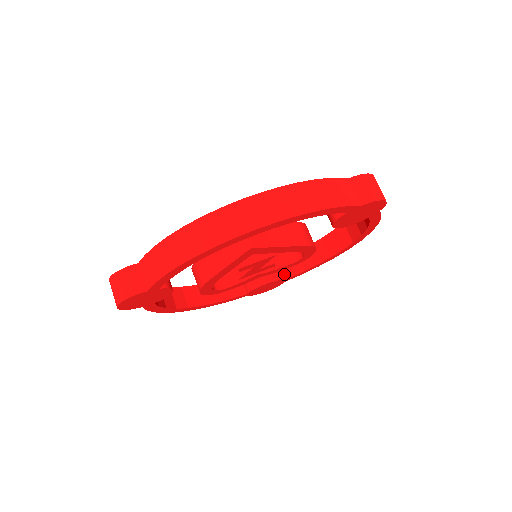
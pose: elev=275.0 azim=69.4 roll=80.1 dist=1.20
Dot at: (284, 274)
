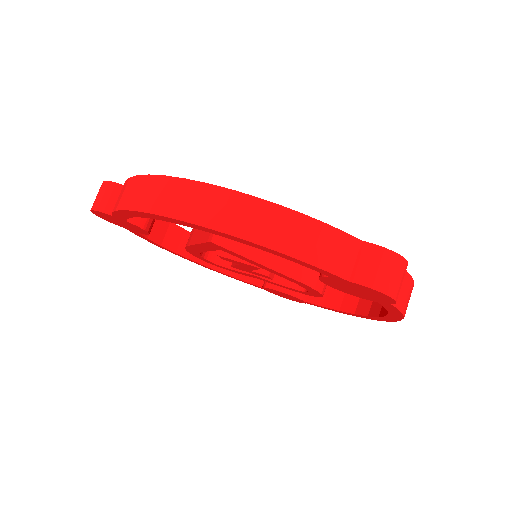
Dot at: (308, 295)
